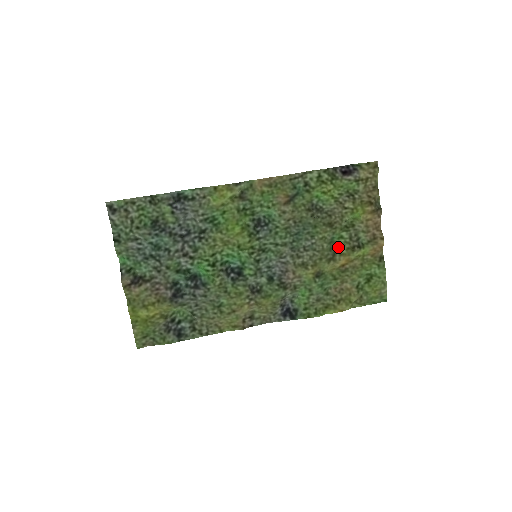
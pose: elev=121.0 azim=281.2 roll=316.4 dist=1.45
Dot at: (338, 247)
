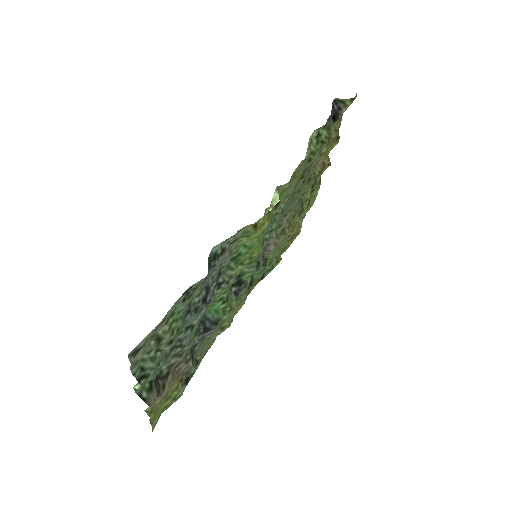
Dot at: (304, 194)
